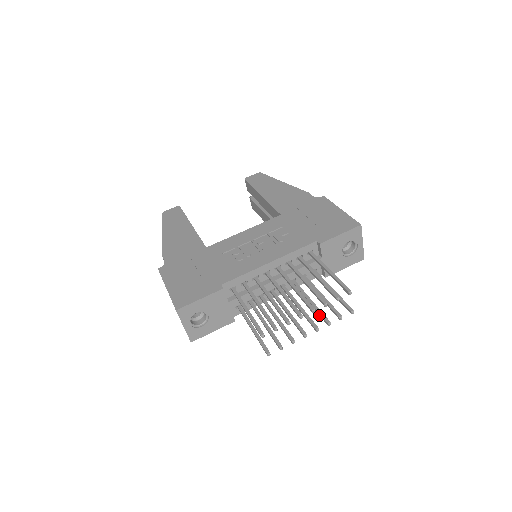
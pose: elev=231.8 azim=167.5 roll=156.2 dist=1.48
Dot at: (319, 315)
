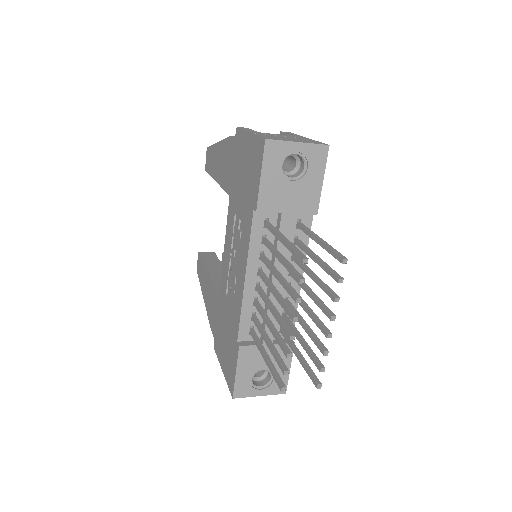
Dot at: (327, 291)
